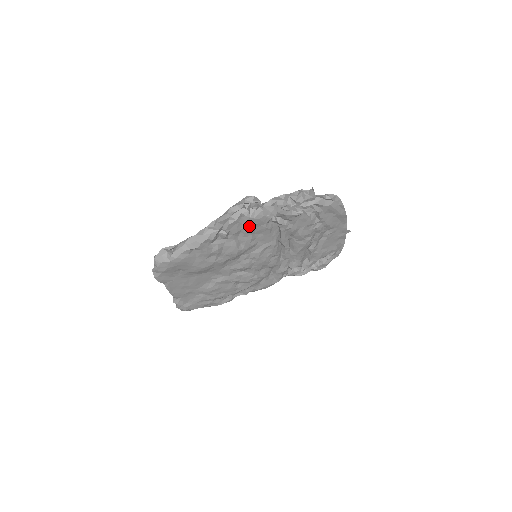
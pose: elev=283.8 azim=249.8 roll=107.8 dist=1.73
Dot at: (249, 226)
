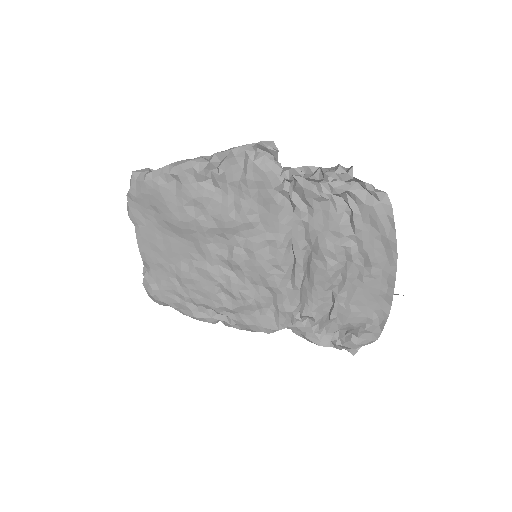
Dot at: (250, 178)
